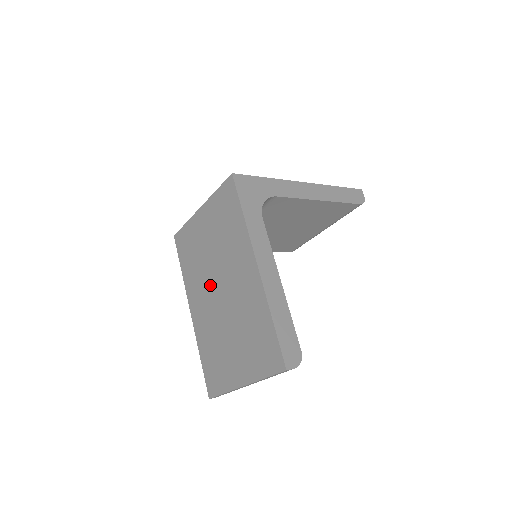
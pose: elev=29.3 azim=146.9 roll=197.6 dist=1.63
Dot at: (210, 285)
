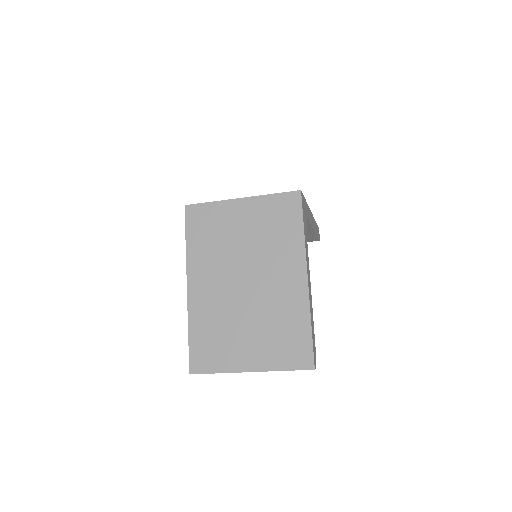
Dot at: (232, 272)
